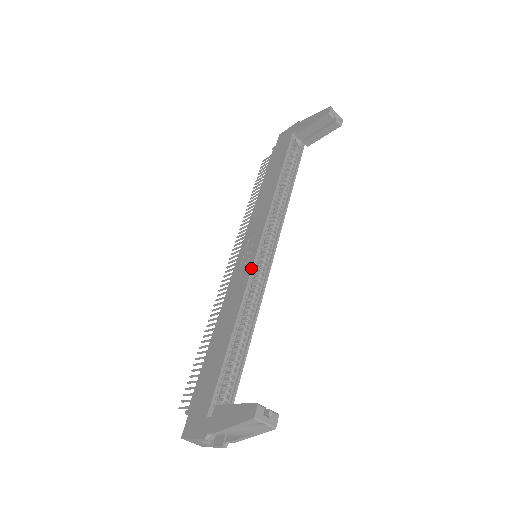
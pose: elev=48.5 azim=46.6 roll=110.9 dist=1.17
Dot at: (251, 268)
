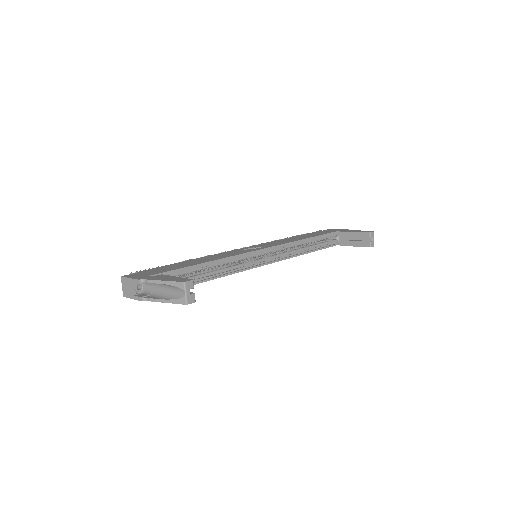
Dot at: (249, 251)
